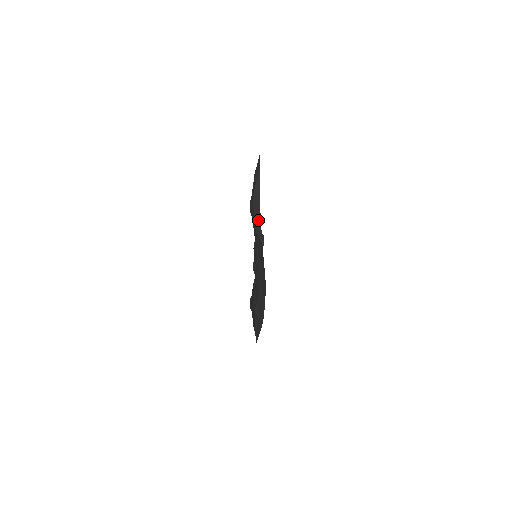
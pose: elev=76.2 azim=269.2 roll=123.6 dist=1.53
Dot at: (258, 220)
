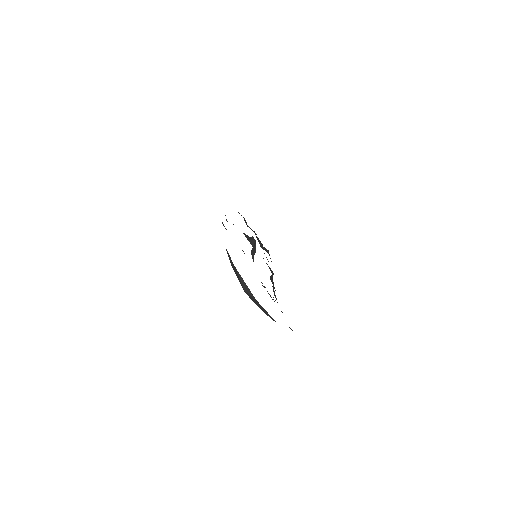
Dot at: (262, 309)
